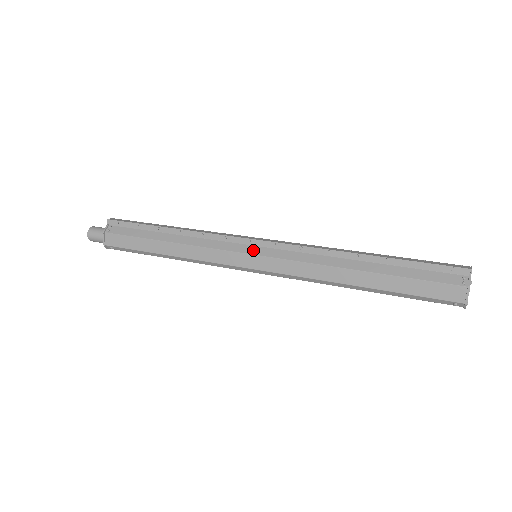
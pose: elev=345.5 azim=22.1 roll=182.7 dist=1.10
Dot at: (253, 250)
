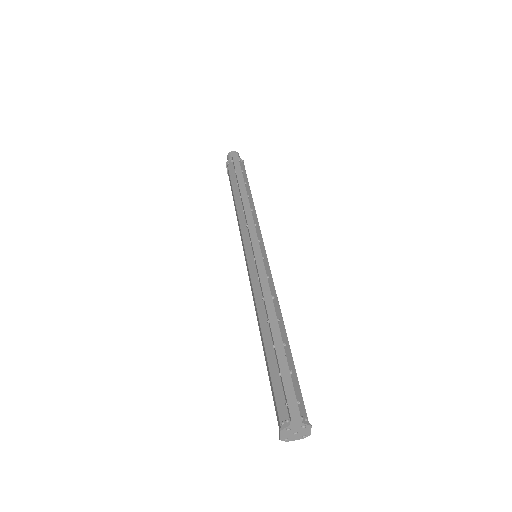
Dot at: (248, 251)
